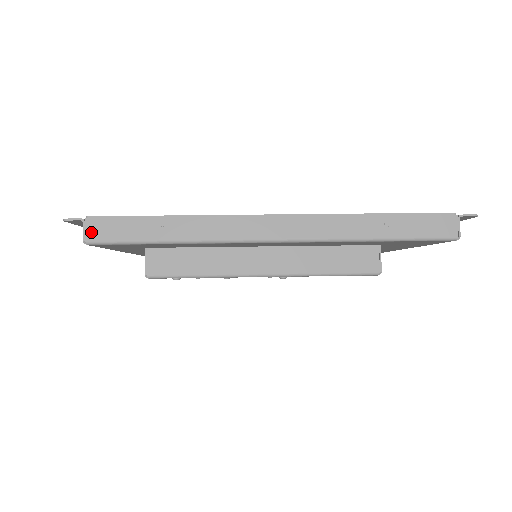
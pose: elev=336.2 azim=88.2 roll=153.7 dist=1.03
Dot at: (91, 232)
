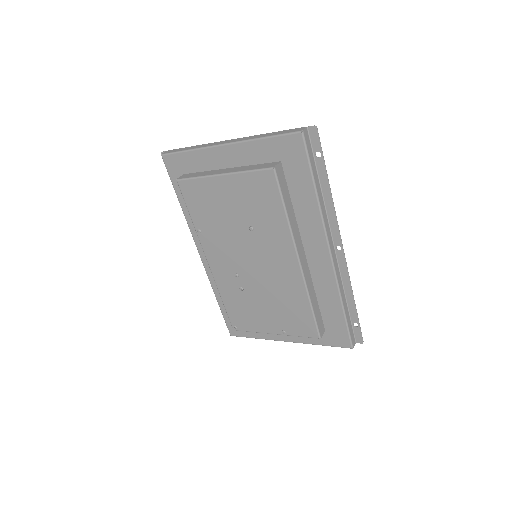
Dot at: (166, 152)
